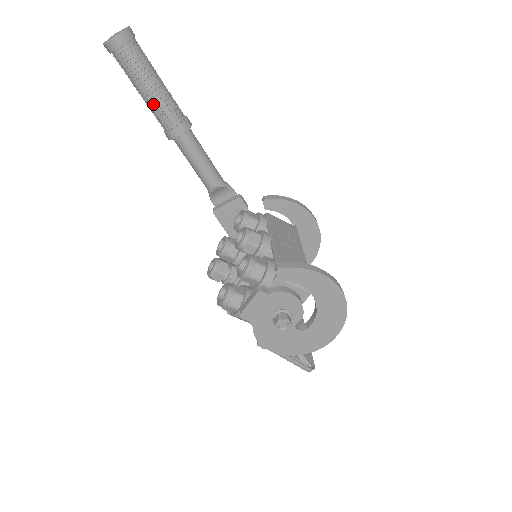
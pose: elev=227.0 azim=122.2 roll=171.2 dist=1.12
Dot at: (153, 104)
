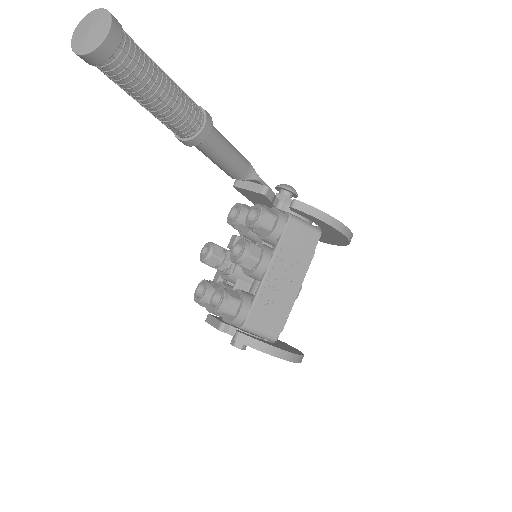
Dot at: (152, 113)
